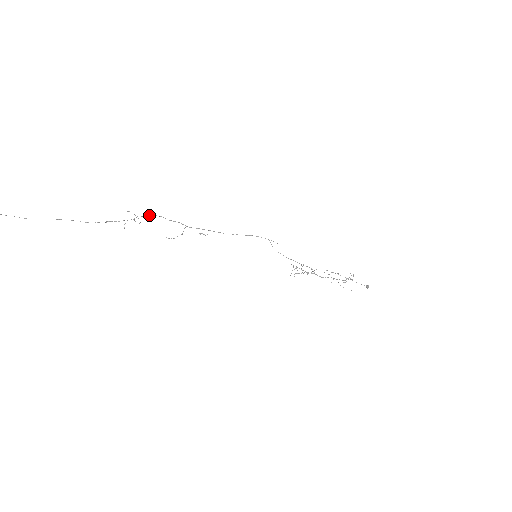
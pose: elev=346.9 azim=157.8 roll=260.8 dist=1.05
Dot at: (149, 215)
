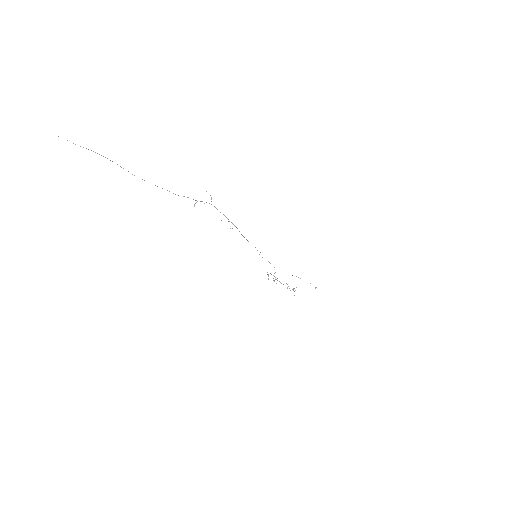
Dot at: occluded
